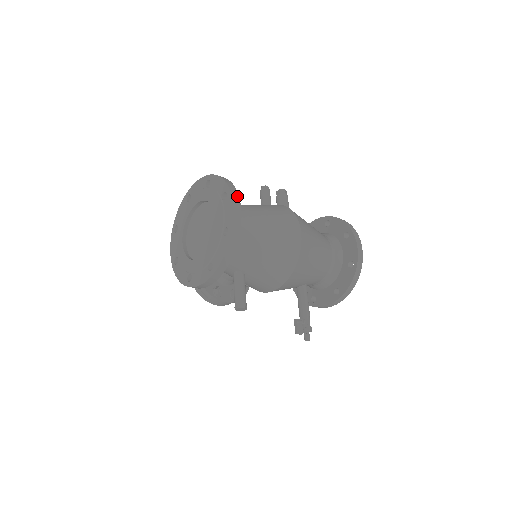
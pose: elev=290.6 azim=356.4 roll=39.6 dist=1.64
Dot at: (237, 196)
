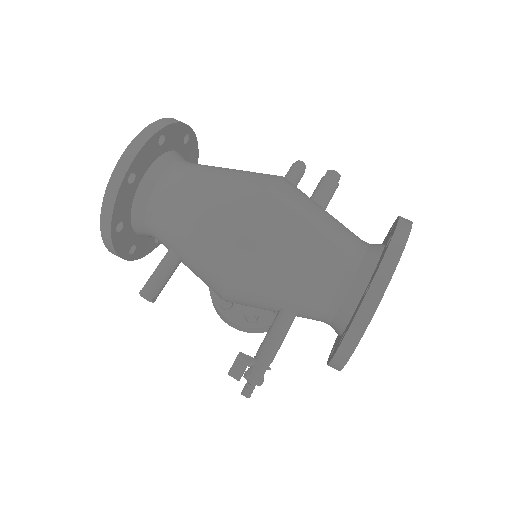
Dot at: (154, 131)
